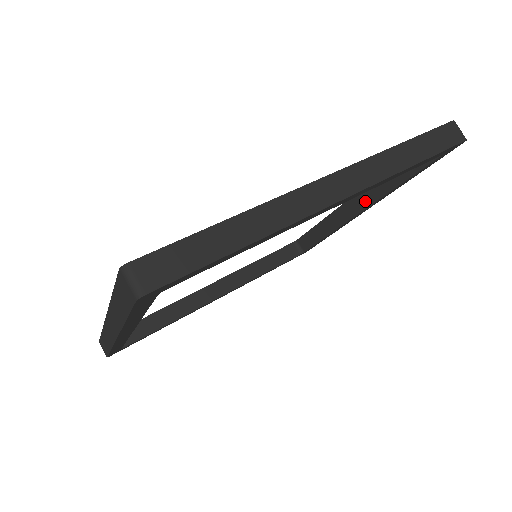
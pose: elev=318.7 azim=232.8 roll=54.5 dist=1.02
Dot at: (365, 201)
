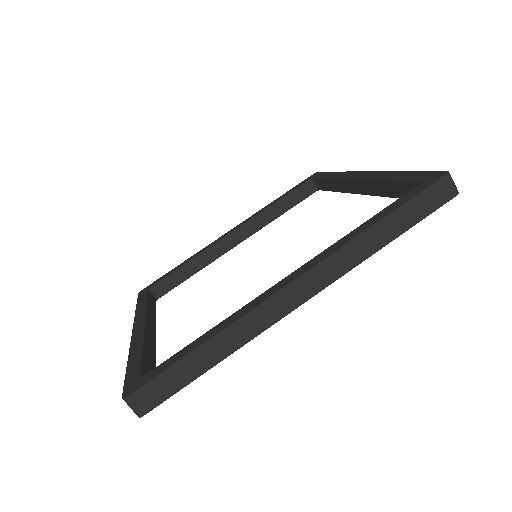
Dot at: (367, 190)
